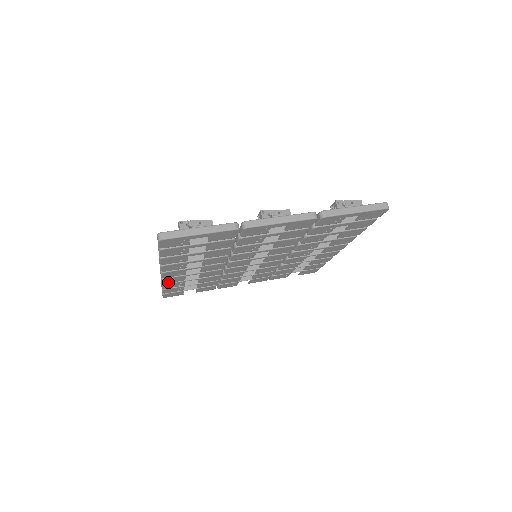
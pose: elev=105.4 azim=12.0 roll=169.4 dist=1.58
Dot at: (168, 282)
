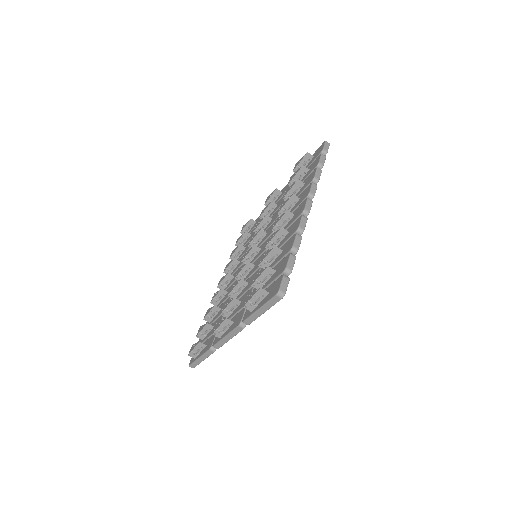
Dot at: occluded
